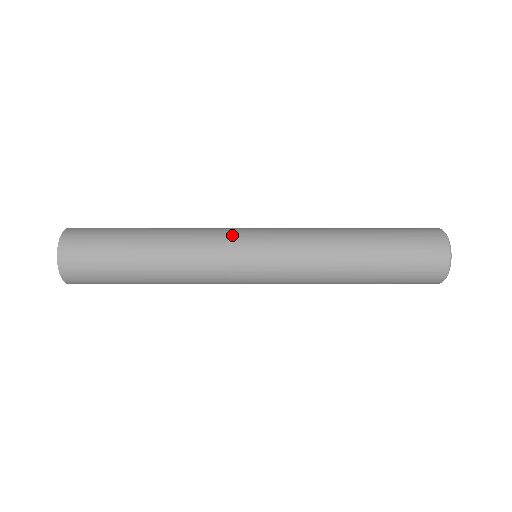
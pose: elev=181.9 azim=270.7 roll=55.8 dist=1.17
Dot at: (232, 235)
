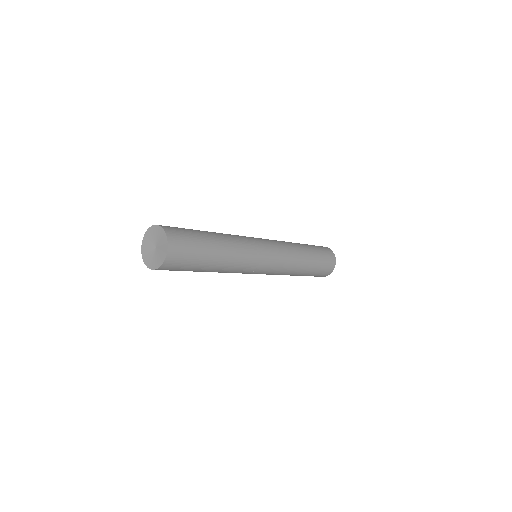
Dot at: (258, 246)
